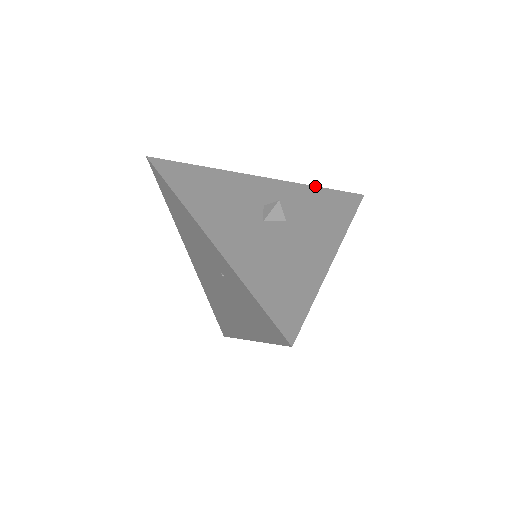
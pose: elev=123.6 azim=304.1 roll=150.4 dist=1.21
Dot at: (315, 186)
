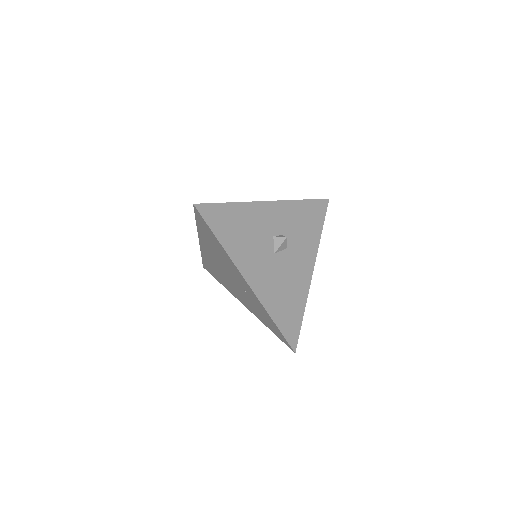
Dot at: (301, 200)
